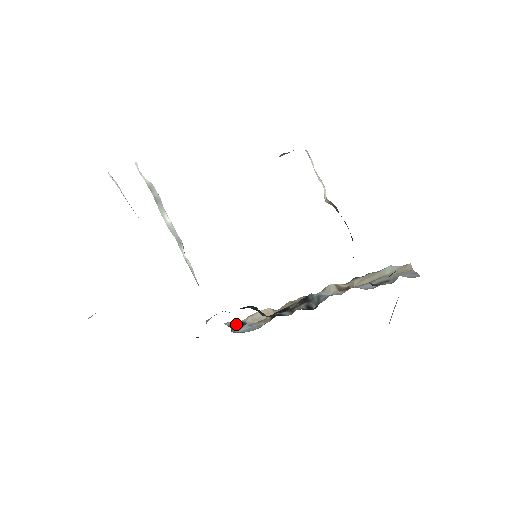
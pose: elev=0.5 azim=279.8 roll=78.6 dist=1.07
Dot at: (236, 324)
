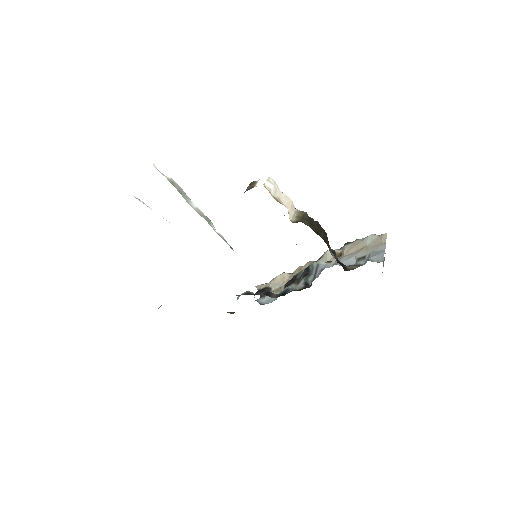
Dot at: occluded
